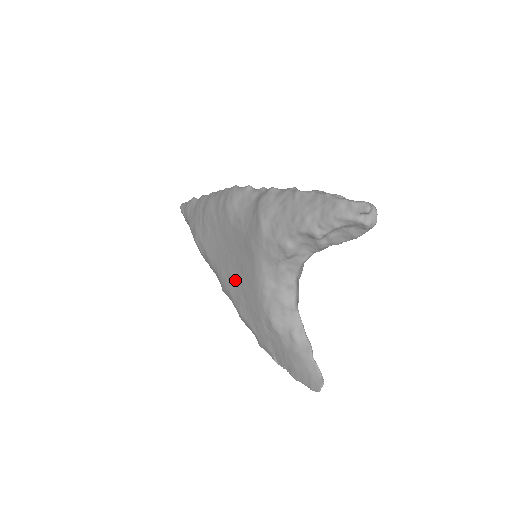
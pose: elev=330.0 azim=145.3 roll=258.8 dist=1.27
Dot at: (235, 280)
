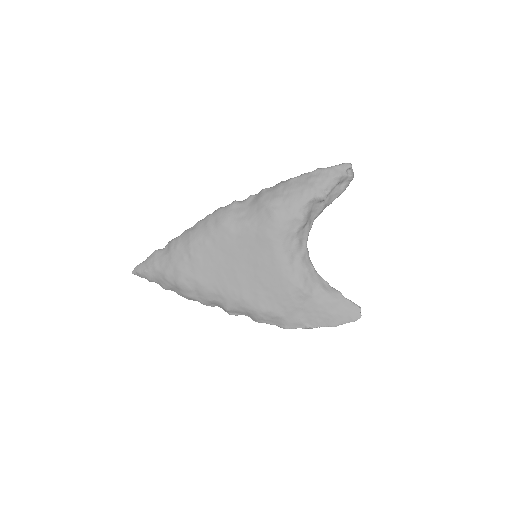
Dot at: (248, 282)
